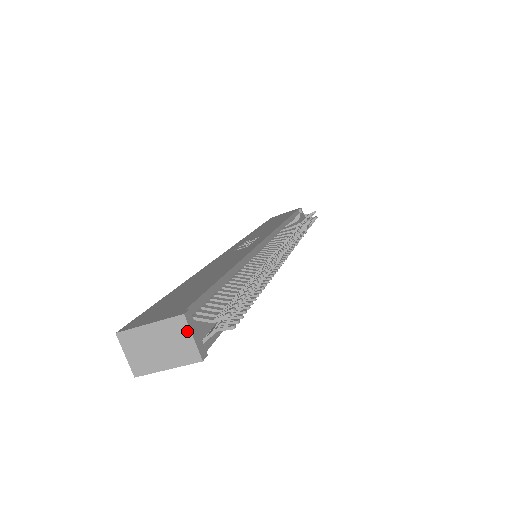
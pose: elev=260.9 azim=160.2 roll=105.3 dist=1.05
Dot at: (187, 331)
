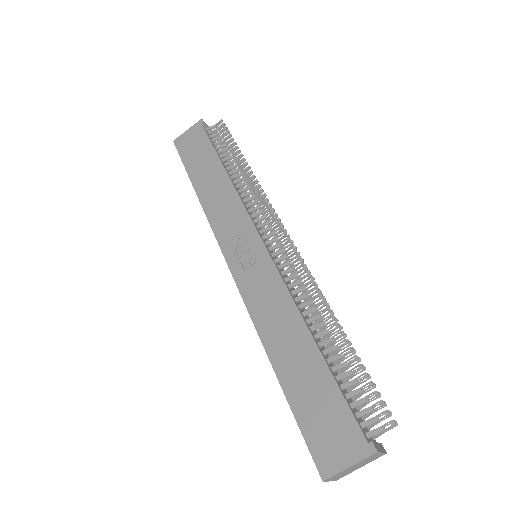
Dot at: (378, 454)
